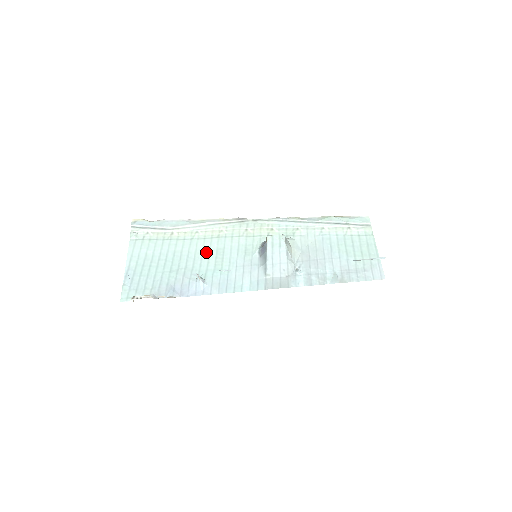
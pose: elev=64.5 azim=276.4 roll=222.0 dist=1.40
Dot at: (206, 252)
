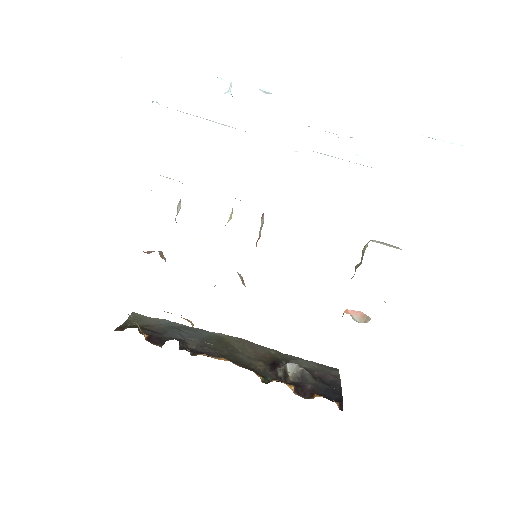
Dot at: occluded
